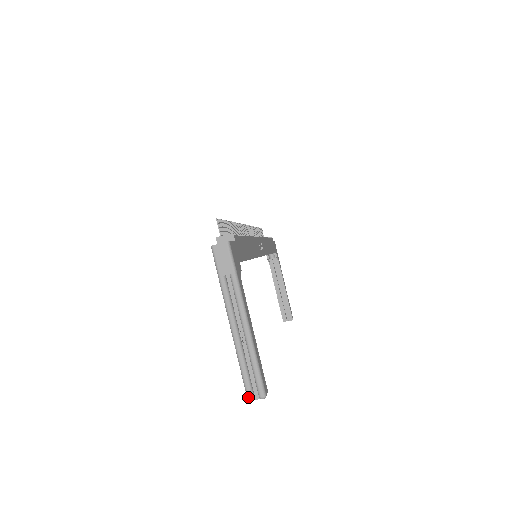
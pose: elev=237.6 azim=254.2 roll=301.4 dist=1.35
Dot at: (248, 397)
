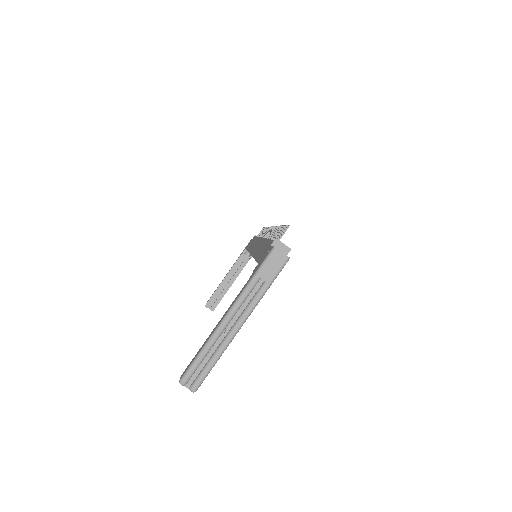
Dot at: (182, 380)
